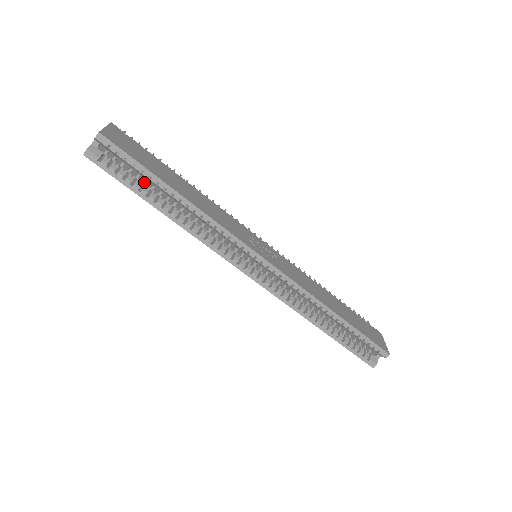
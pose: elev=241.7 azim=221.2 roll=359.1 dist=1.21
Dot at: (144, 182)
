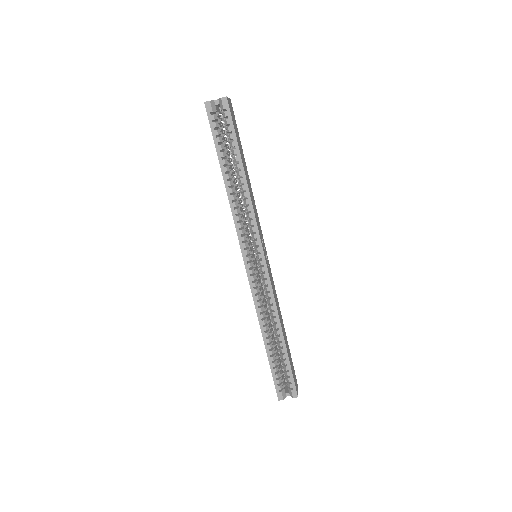
Dot at: (226, 149)
